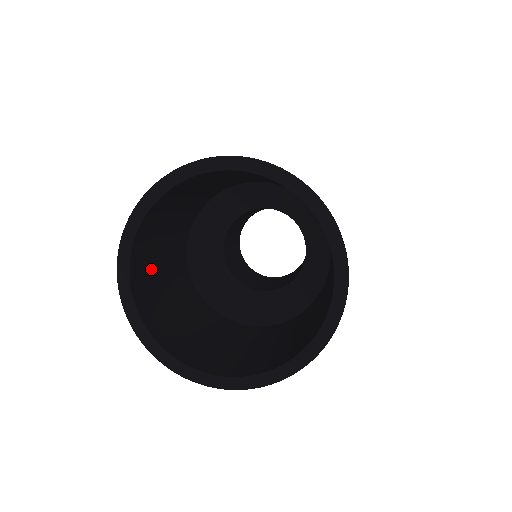
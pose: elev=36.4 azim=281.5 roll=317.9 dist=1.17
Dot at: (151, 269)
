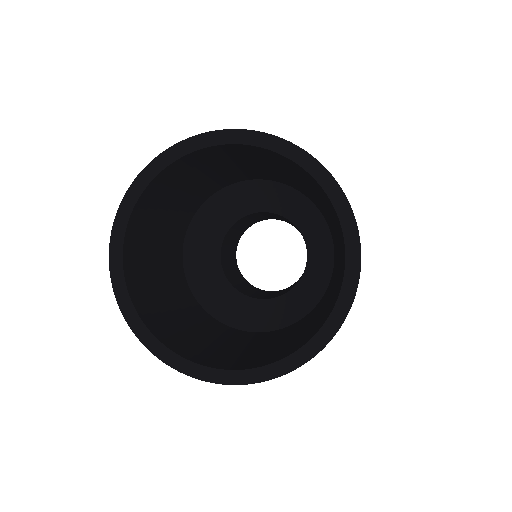
Dot at: (146, 248)
